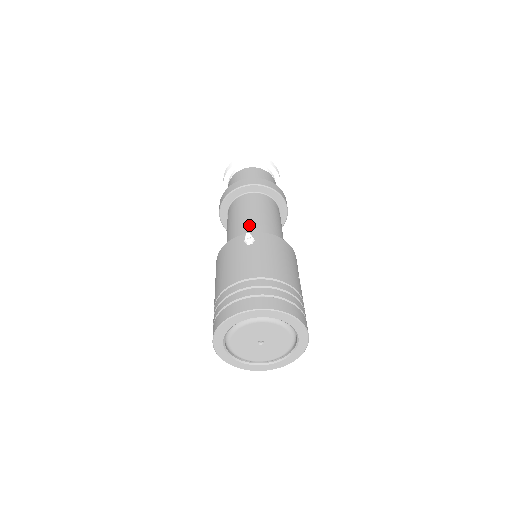
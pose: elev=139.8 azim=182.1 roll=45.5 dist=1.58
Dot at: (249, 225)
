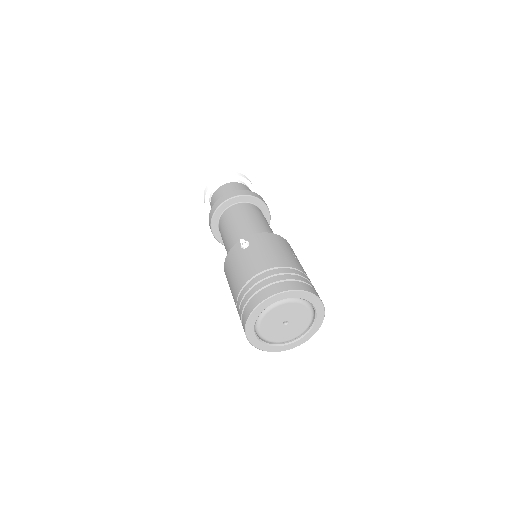
Dot at: (240, 233)
